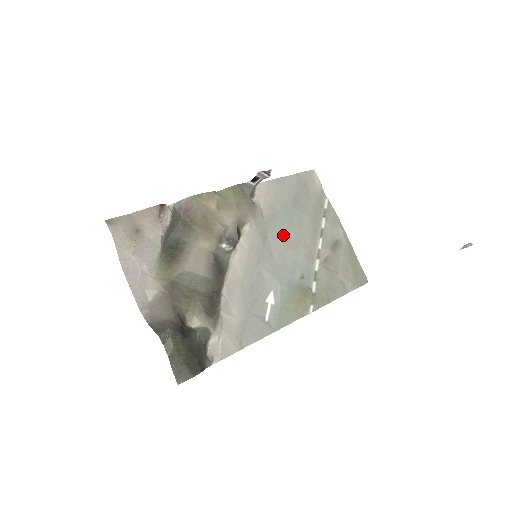
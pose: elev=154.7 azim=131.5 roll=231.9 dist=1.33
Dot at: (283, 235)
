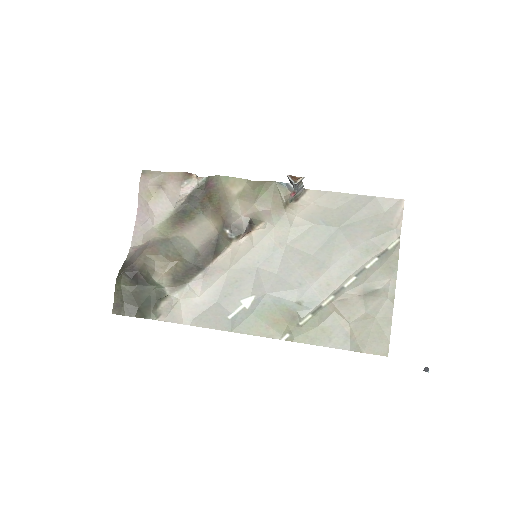
Dot at: (306, 252)
